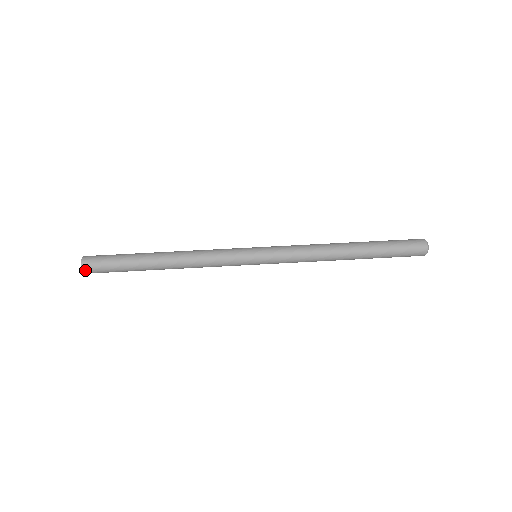
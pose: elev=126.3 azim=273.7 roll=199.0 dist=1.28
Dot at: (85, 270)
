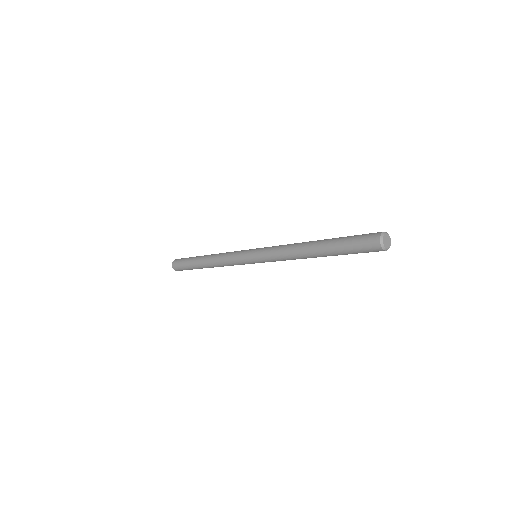
Dot at: (174, 261)
